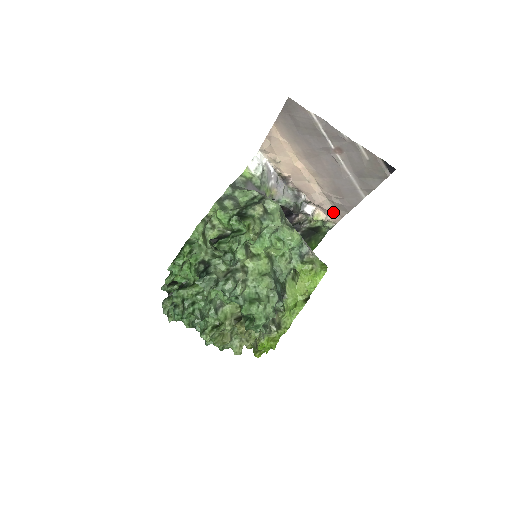
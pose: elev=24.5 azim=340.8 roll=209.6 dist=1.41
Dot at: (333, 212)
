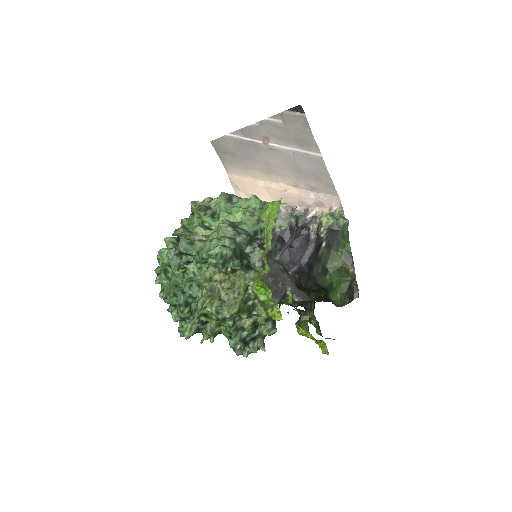
Dot at: (327, 198)
